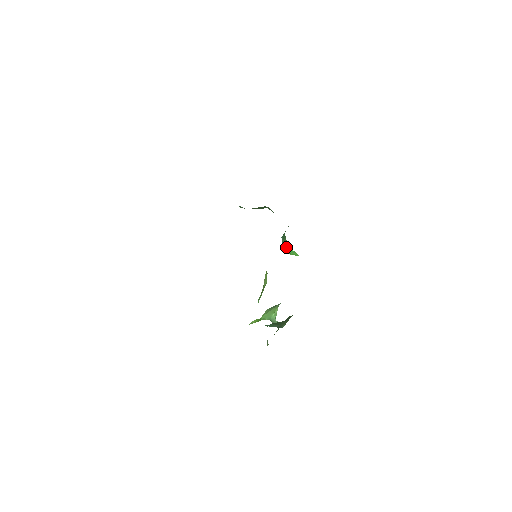
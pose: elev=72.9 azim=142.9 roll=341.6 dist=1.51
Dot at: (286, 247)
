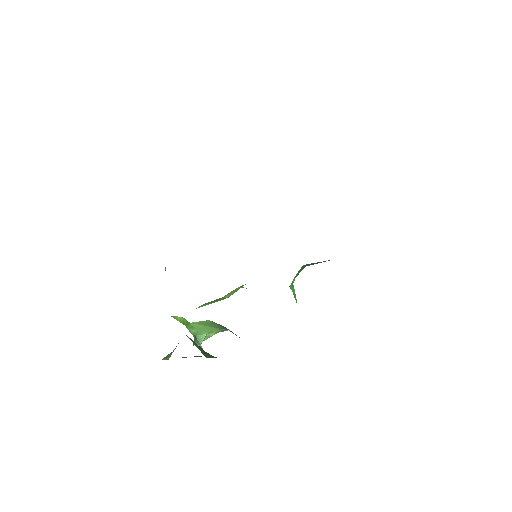
Dot at: (293, 281)
